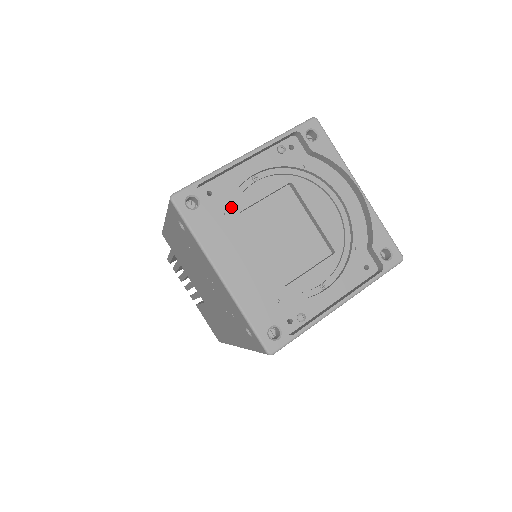
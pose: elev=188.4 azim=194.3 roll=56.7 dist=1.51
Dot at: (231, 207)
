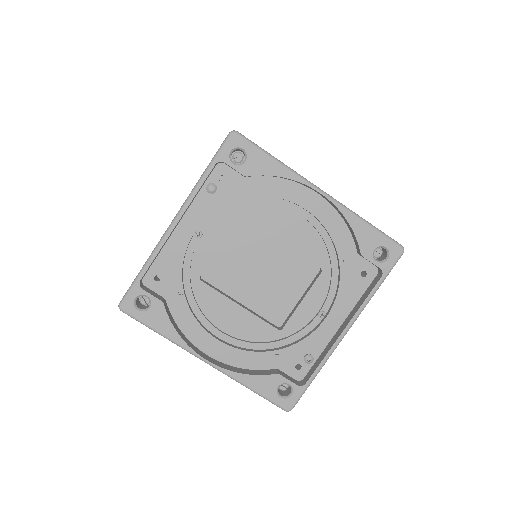
Dot at: (187, 278)
